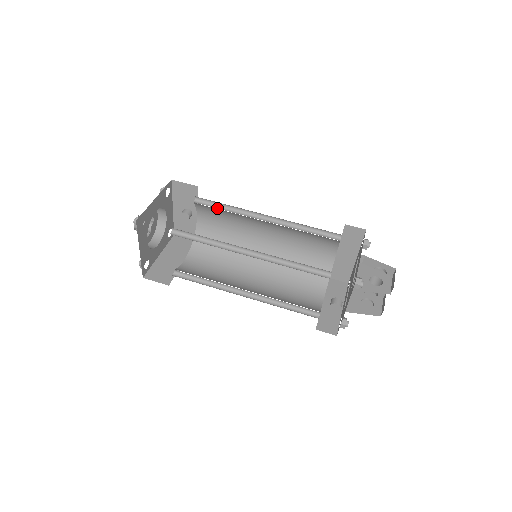
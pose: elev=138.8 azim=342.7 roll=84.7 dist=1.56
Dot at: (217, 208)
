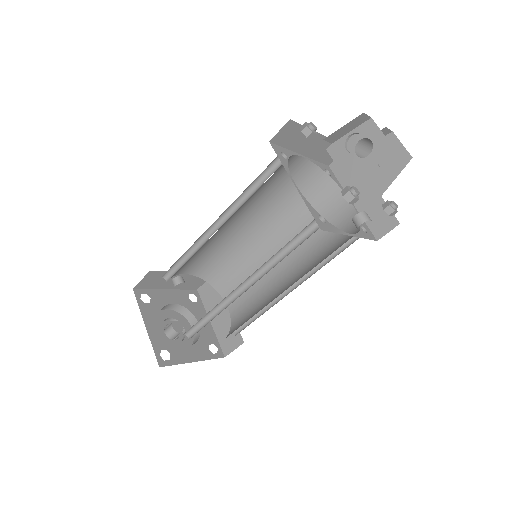
Dot at: occluded
